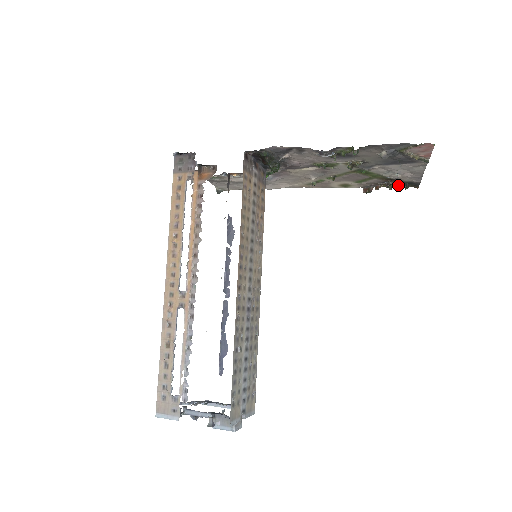
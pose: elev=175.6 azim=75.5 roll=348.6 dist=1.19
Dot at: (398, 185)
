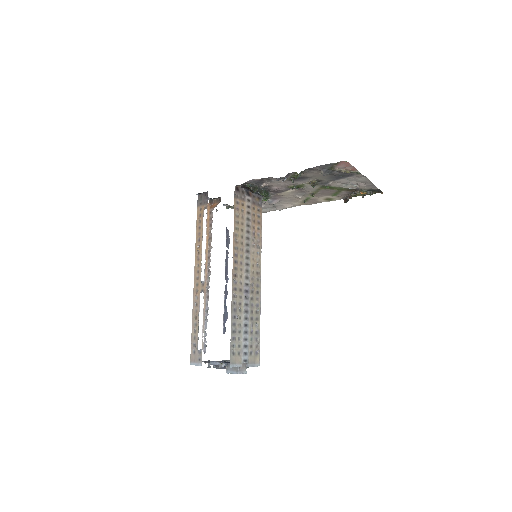
Dot at: (362, 193)
